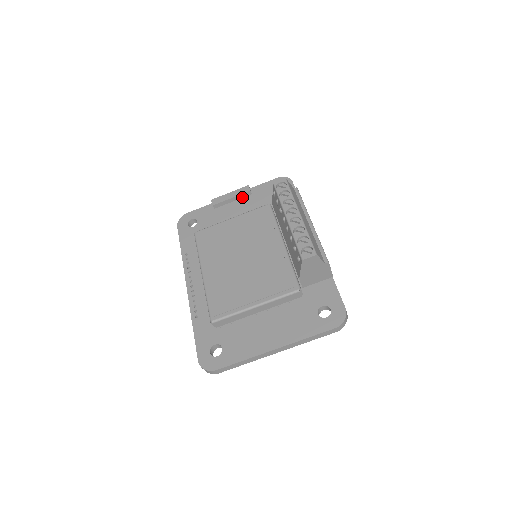
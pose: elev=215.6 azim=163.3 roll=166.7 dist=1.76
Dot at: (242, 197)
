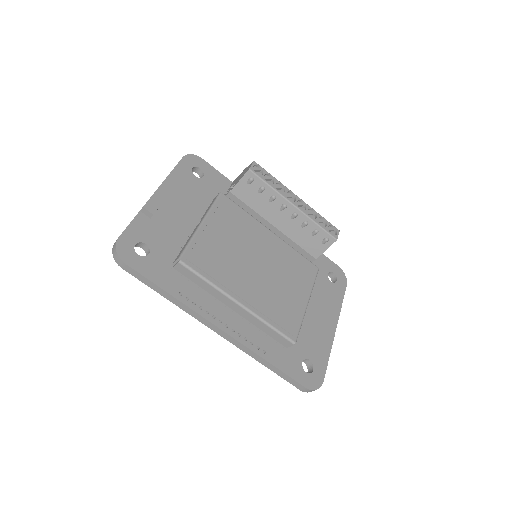
Dot at: (170, 192)
